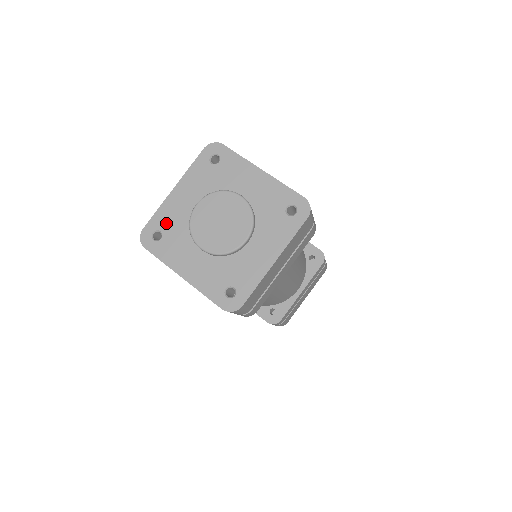
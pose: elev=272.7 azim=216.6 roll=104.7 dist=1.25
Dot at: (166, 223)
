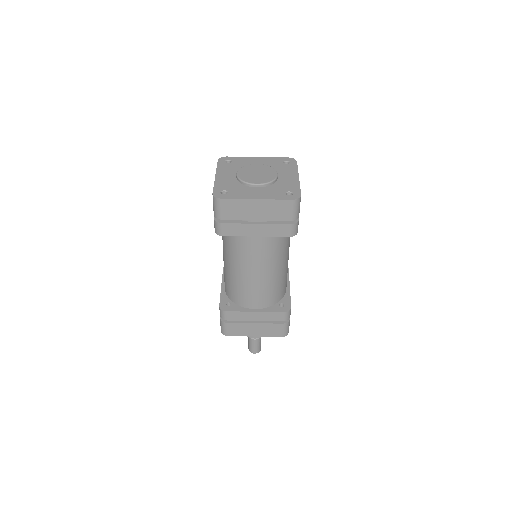
Dot at: (238, 161)
